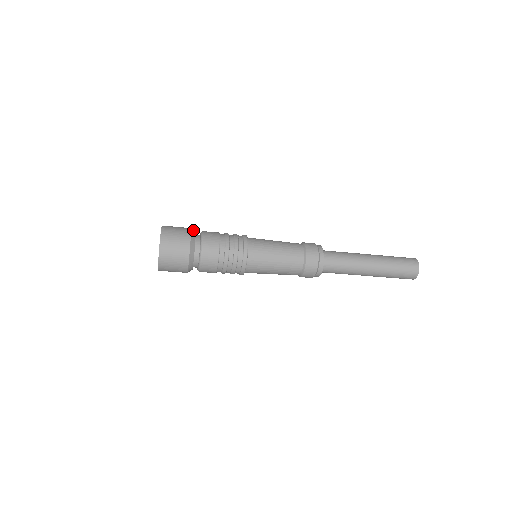
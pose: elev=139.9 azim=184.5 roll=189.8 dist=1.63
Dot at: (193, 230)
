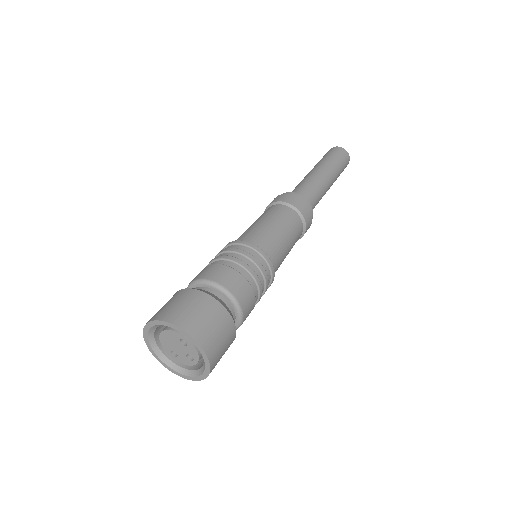
Dot at: (202, 291)
